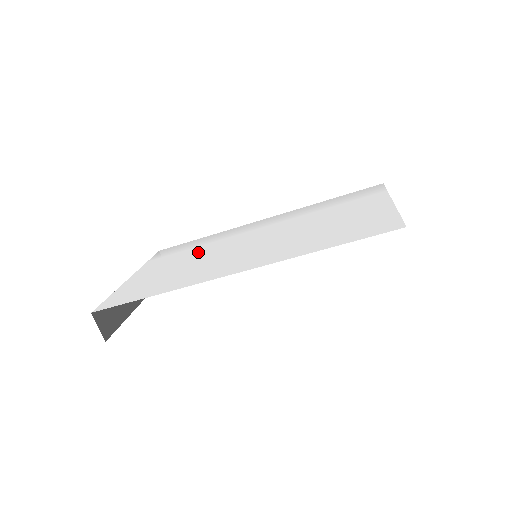
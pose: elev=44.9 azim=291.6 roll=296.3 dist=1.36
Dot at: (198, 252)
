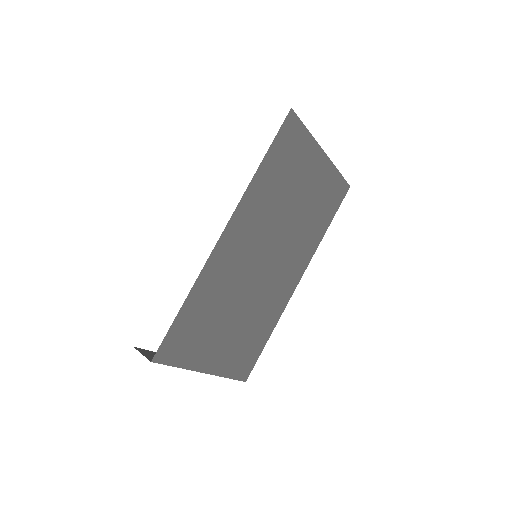
Dot at: occluded
